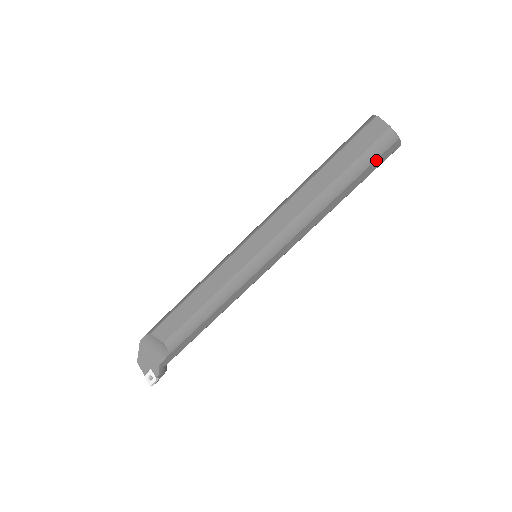
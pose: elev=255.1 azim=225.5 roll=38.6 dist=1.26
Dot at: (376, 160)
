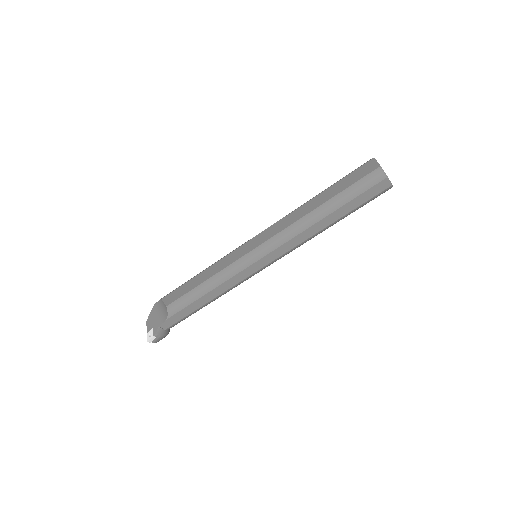
Dot at: (365, 192)
